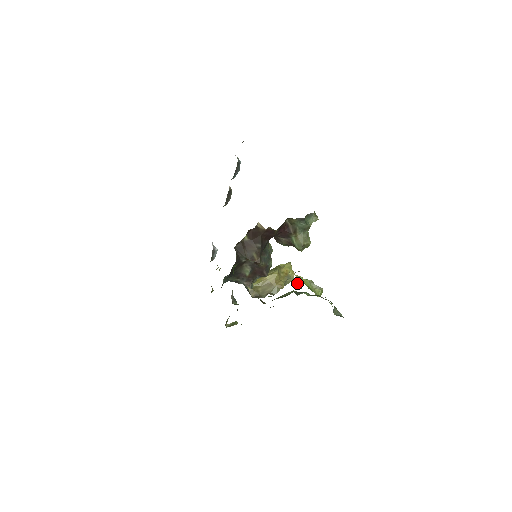
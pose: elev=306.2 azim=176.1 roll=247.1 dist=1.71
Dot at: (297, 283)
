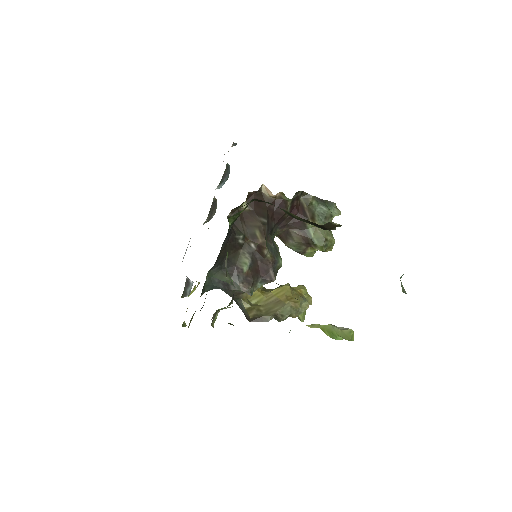
Dot at: occluded
